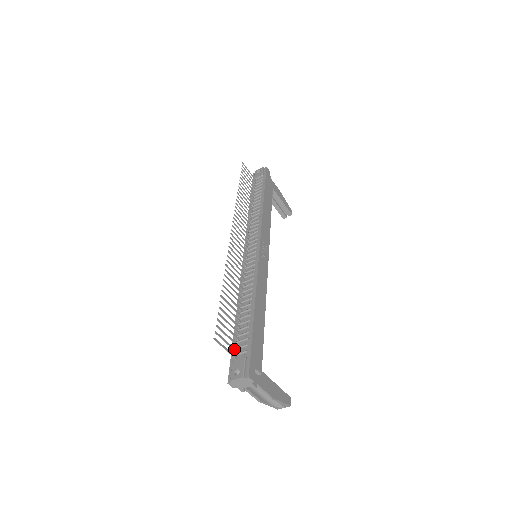
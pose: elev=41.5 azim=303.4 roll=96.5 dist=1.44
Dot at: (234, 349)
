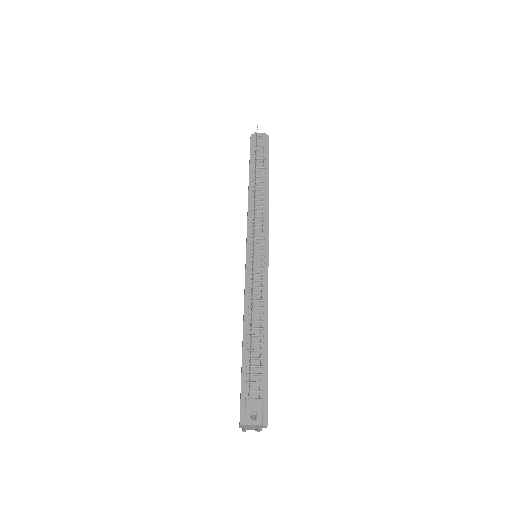
Dot at: (249, 385)
